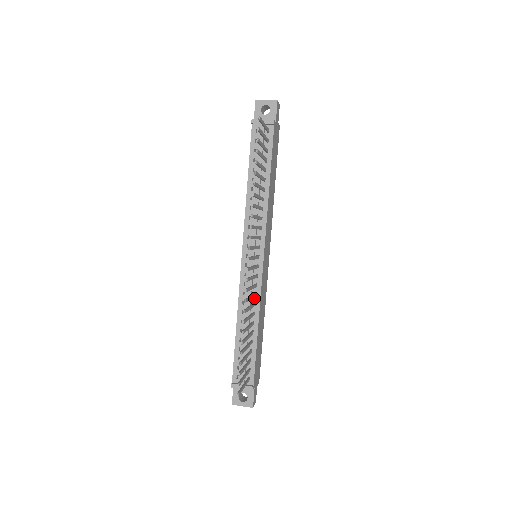
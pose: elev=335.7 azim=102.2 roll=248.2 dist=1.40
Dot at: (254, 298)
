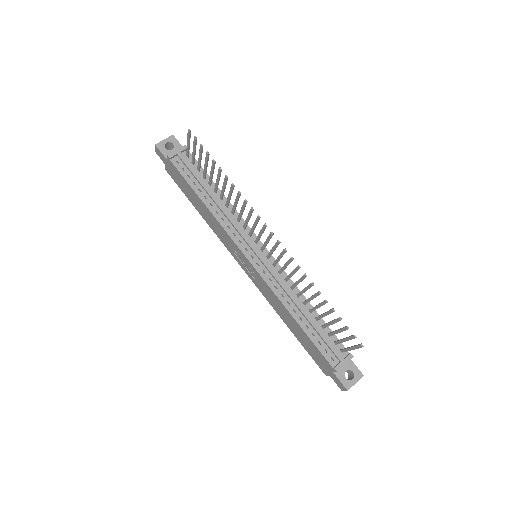
Dot at: (287, 284)
